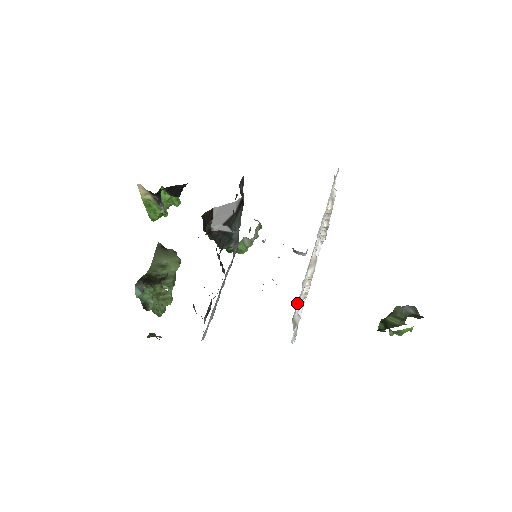
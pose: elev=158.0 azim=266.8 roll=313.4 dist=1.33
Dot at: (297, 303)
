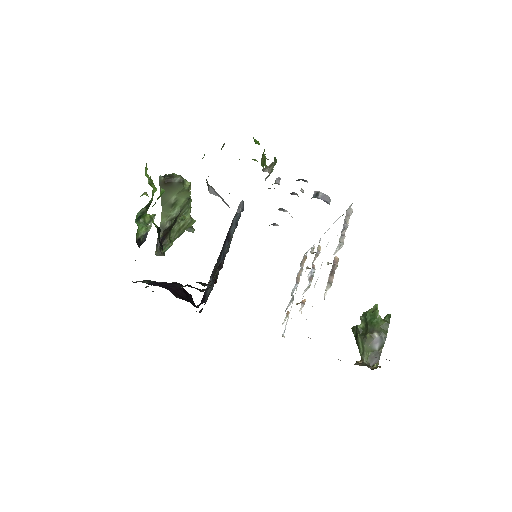
Dot at: occluded
